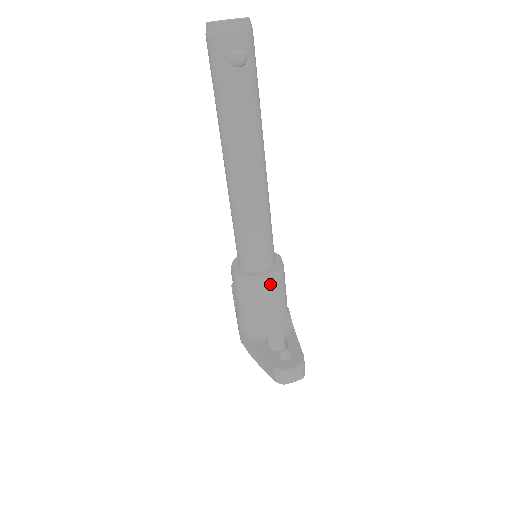
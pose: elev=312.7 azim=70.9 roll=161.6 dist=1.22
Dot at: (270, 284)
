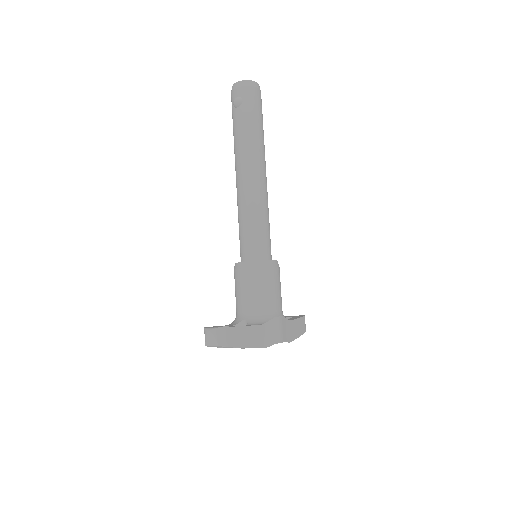
Dot at: (245, 272)
